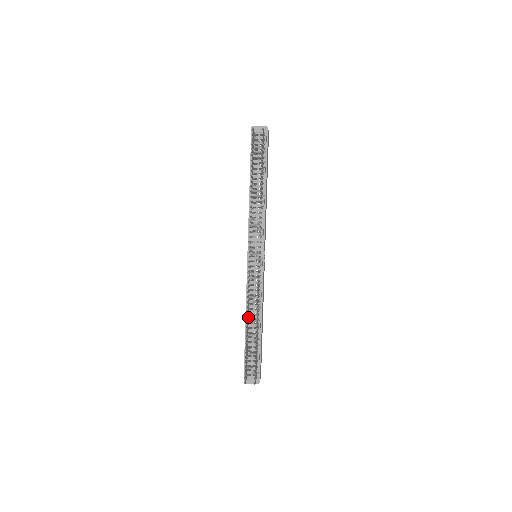
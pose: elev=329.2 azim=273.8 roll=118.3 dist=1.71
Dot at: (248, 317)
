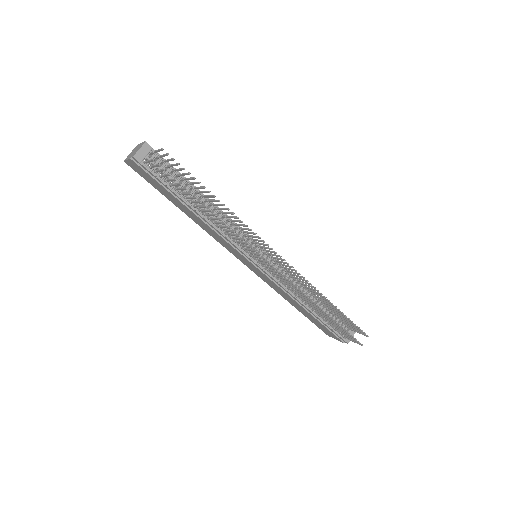
Dot at: (305, 303)
